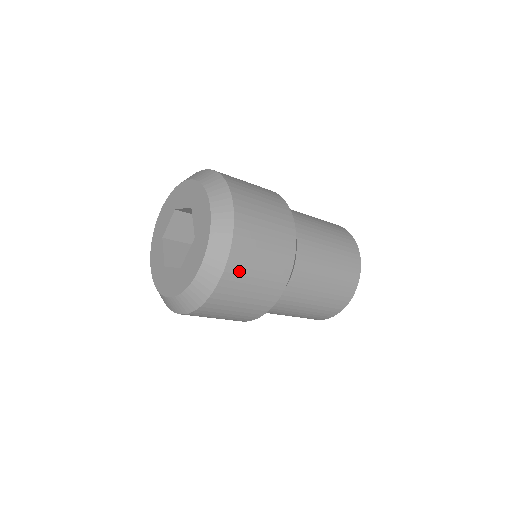
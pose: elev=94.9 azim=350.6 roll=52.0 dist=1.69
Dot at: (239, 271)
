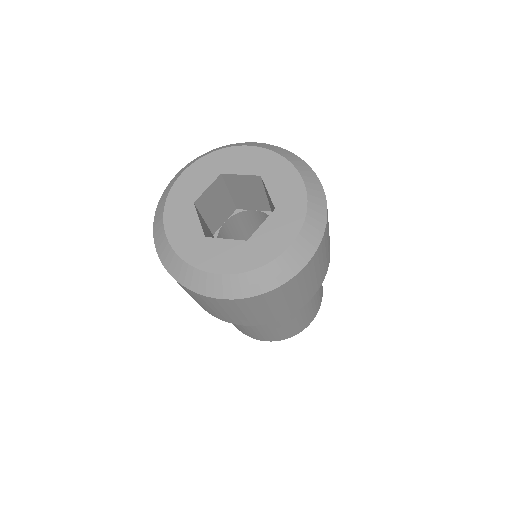
Dot at: occluded
